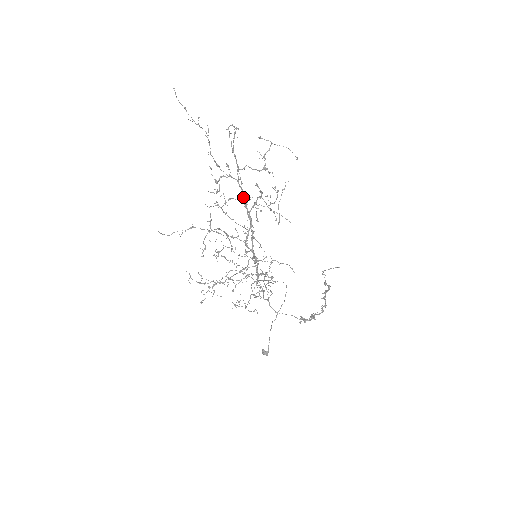
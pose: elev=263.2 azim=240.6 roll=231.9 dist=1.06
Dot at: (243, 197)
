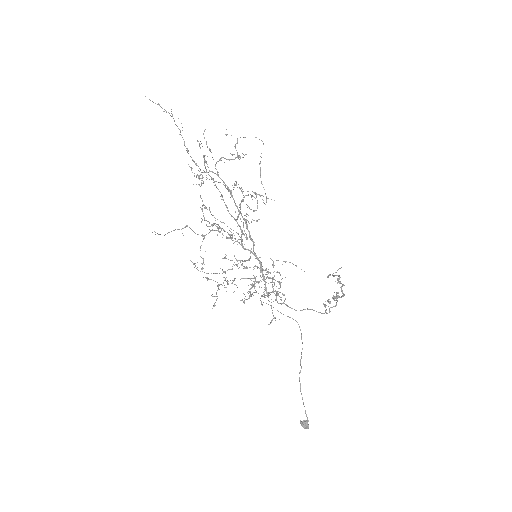
Dot at: occluded
